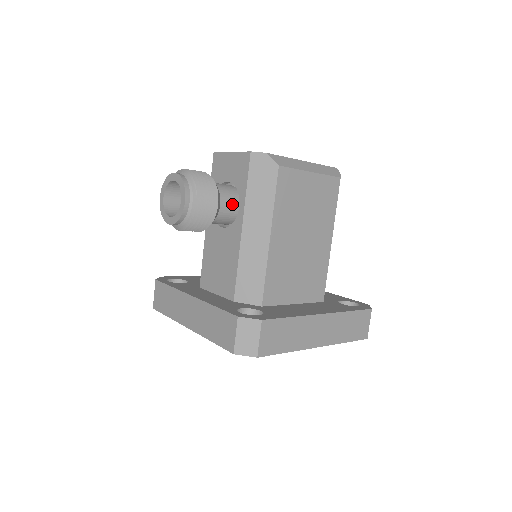
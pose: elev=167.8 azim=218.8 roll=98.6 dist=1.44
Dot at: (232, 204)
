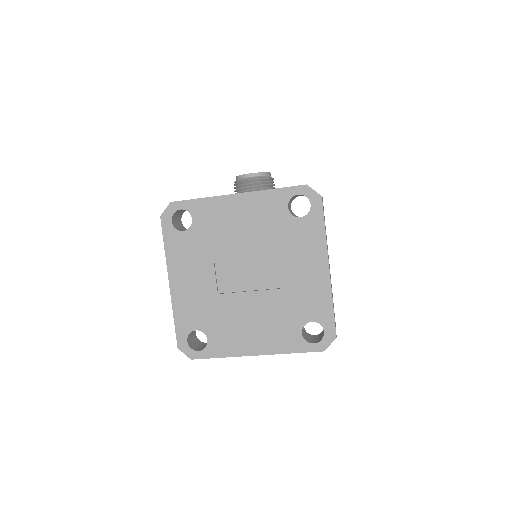
Dot at: occluded
